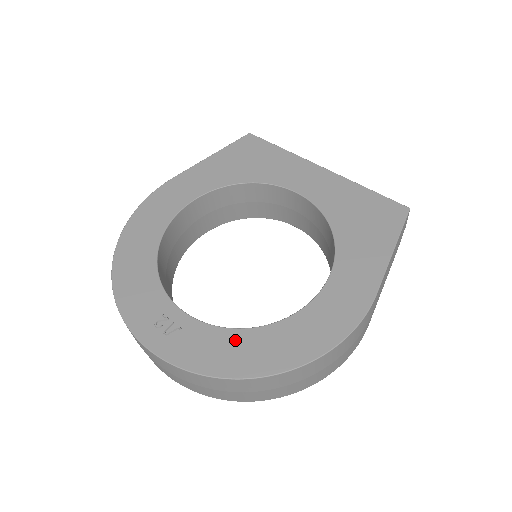
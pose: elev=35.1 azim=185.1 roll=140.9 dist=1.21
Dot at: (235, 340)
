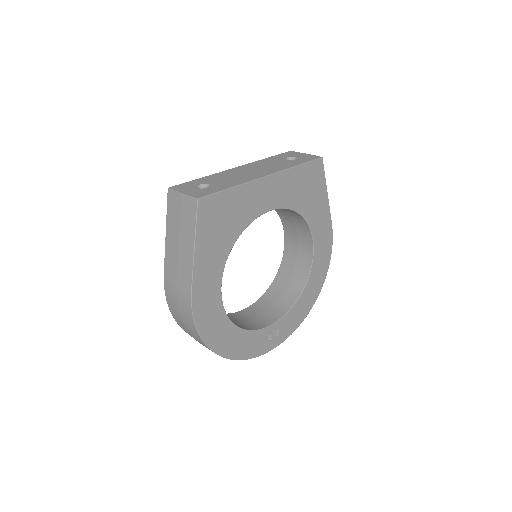
Dot at: (300, 304)
